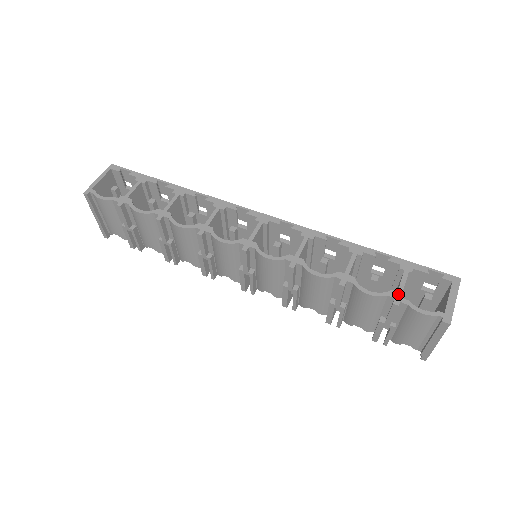
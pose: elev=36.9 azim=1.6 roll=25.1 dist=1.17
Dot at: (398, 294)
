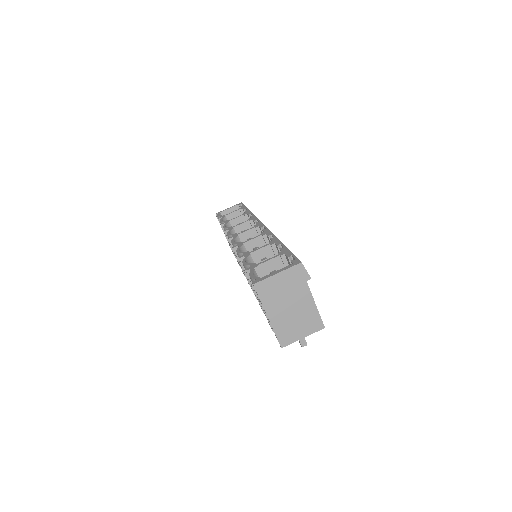
Dot at: (255, 265)
